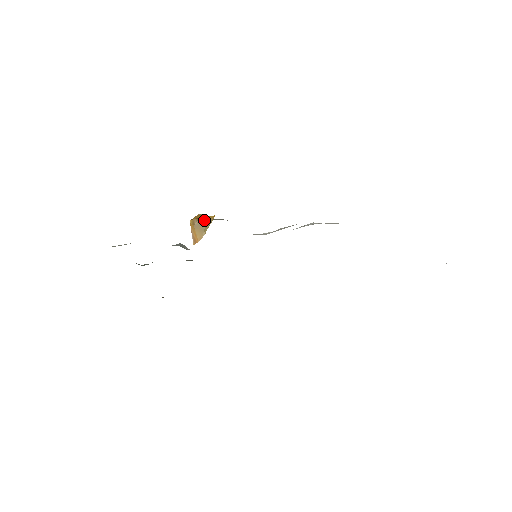
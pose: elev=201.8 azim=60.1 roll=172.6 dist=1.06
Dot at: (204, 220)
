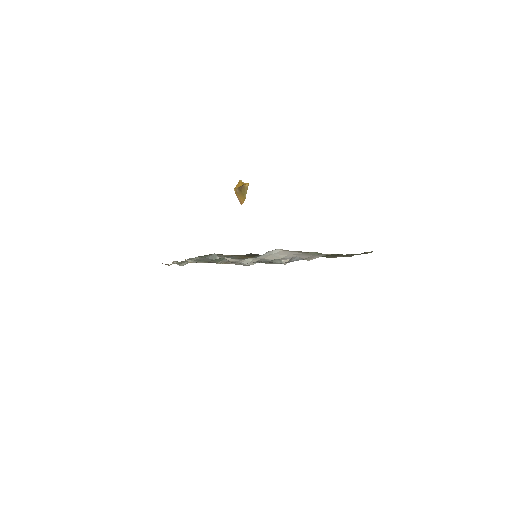
Dot at: (242, 189)
